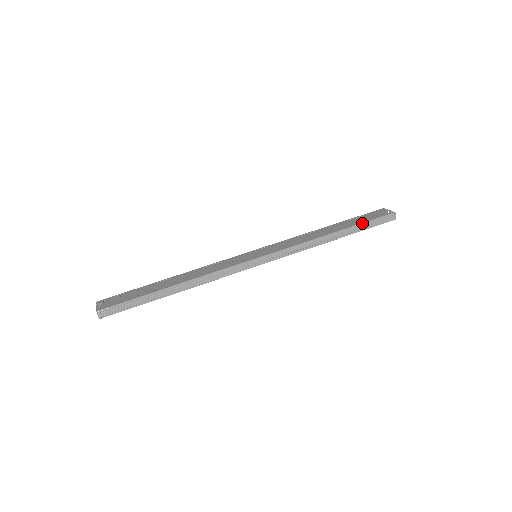
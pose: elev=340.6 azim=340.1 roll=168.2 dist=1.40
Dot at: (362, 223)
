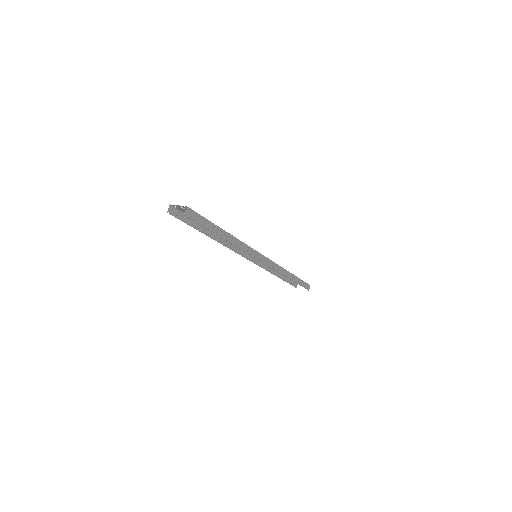
Dot at: (300, 279)
